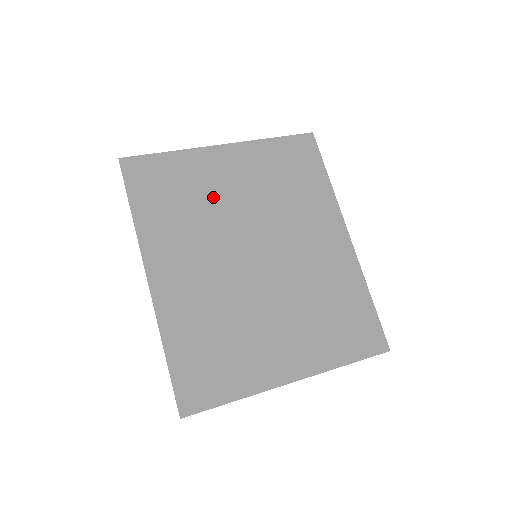
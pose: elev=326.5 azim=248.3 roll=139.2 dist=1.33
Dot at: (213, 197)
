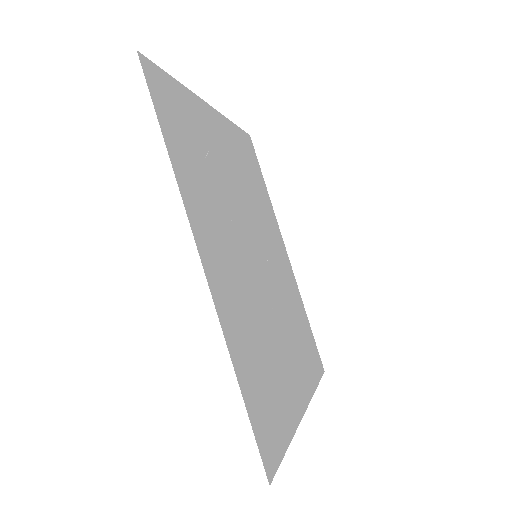
Dot at: (219, 167)
